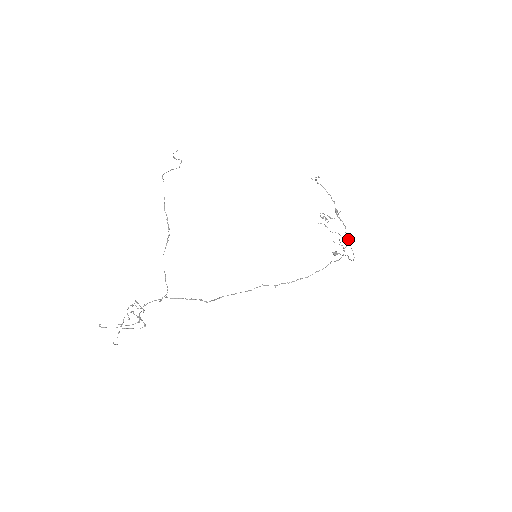
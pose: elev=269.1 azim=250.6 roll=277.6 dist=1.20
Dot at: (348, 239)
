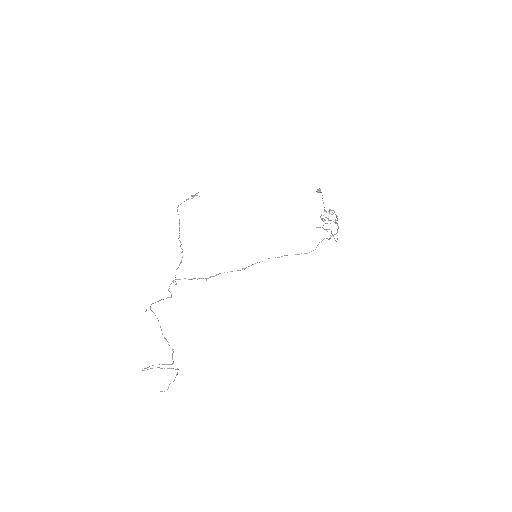
Dot at: occluded
